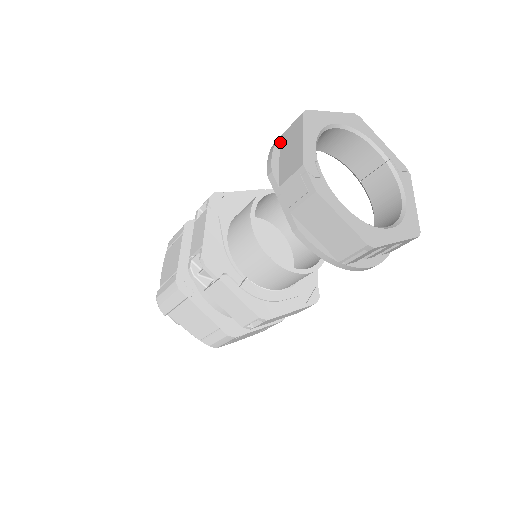
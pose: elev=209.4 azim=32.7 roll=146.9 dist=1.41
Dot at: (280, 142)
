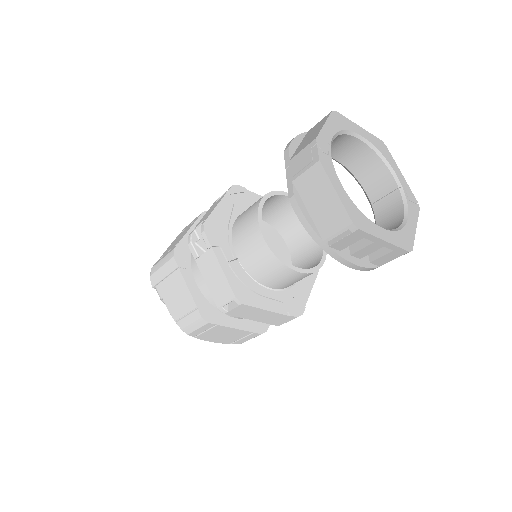
Dot at: (306, 134)
